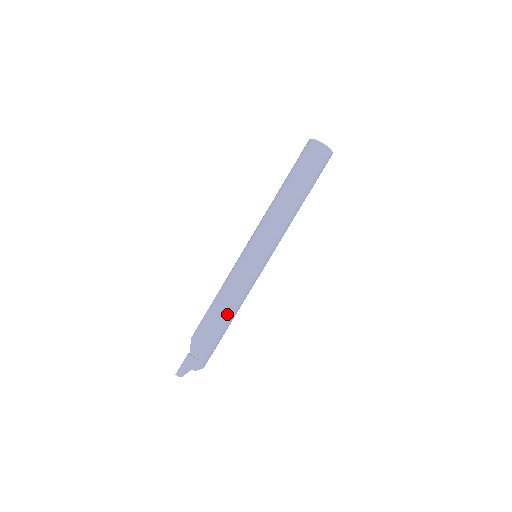
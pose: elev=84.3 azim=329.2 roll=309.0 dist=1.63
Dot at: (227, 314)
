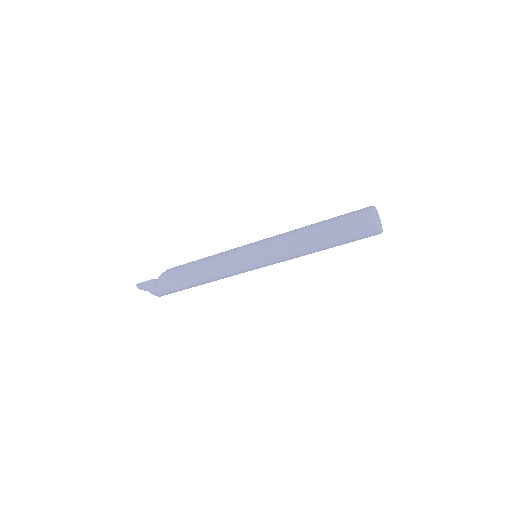
Dot at: (200, 278)
